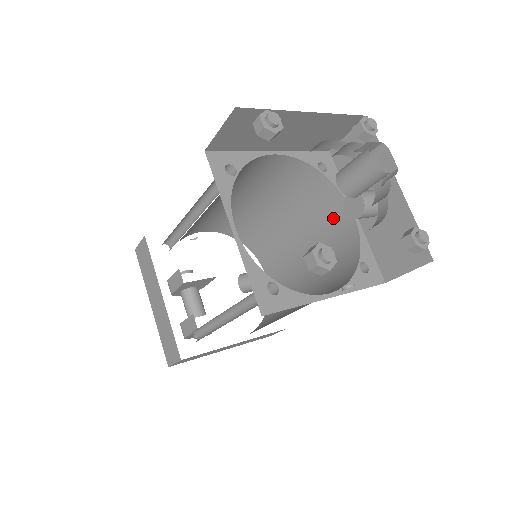
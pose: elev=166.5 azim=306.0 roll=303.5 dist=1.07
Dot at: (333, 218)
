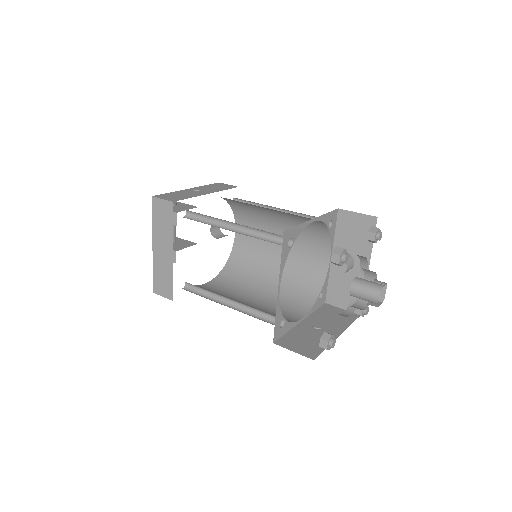
Dot at: (315, 248)
